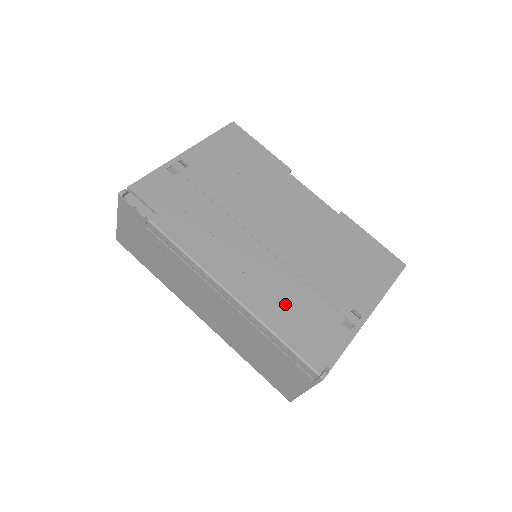
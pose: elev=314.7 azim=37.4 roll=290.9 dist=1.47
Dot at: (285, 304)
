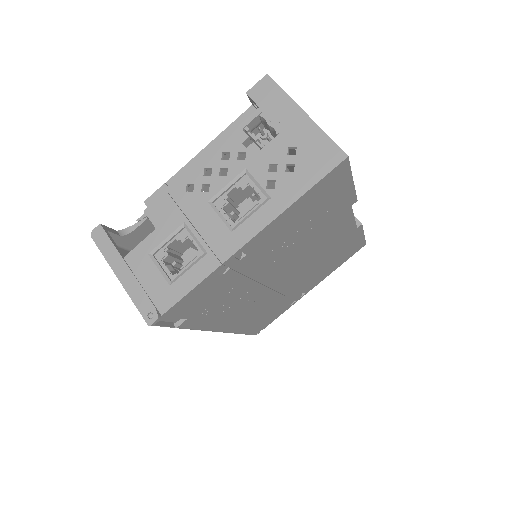
Dot at: (260, 316)
